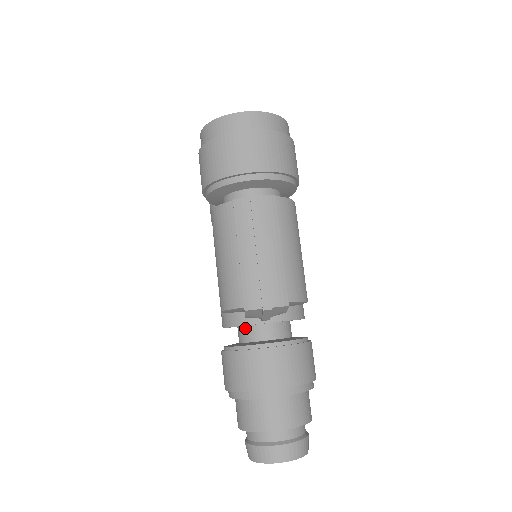
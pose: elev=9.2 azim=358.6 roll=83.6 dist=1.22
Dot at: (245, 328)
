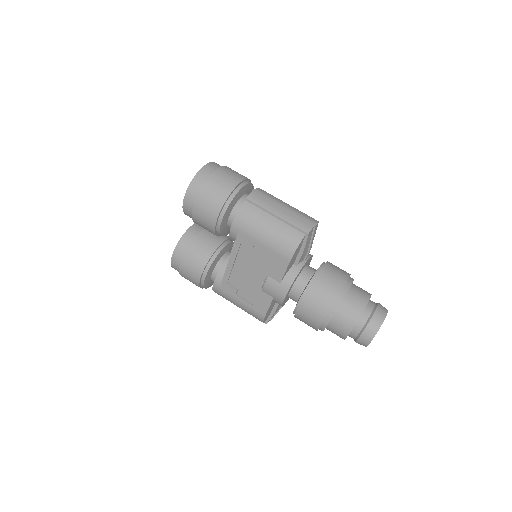
Dot at: (298, 280)
